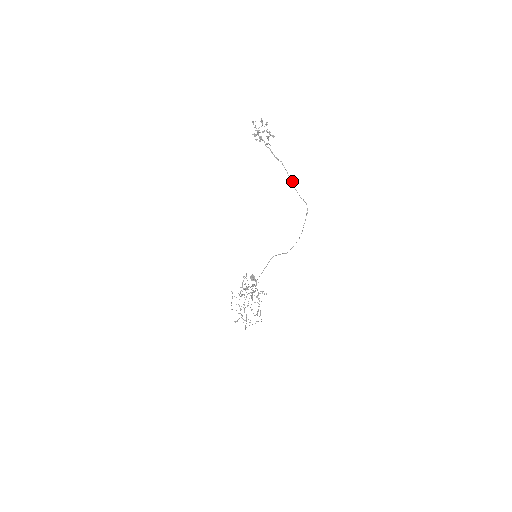
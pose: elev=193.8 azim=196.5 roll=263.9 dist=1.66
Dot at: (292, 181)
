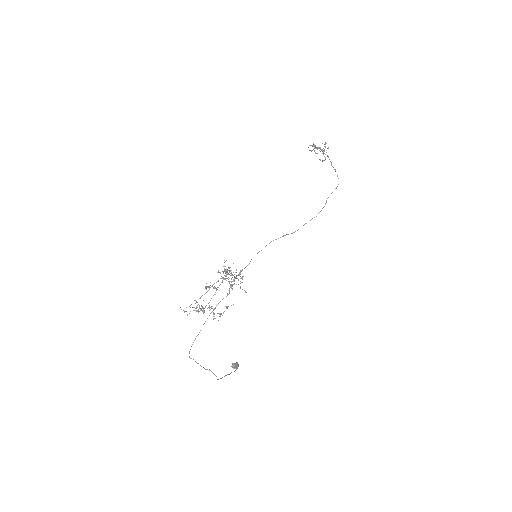
Dot at: occluded
